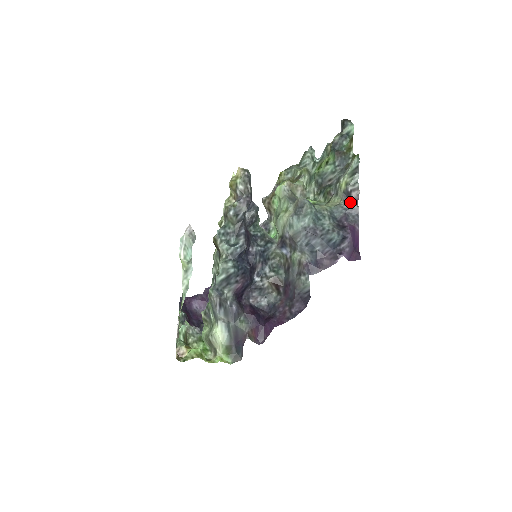
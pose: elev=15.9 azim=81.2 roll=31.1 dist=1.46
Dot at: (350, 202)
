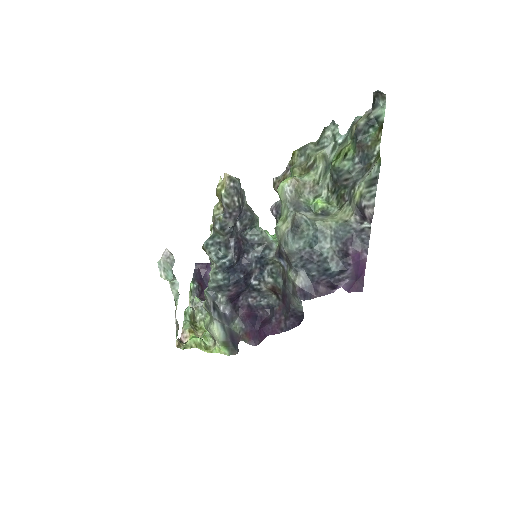
Dot at: (363, 218)
